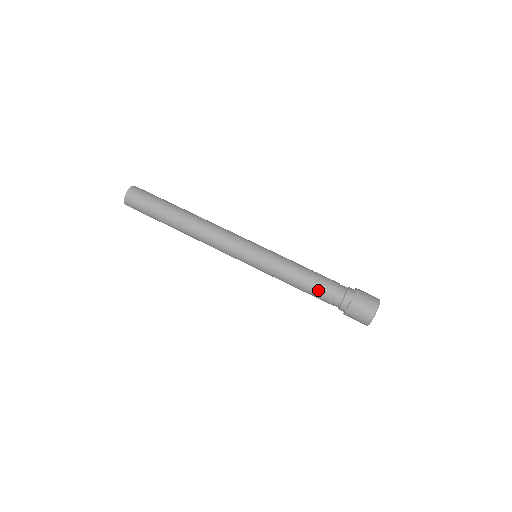
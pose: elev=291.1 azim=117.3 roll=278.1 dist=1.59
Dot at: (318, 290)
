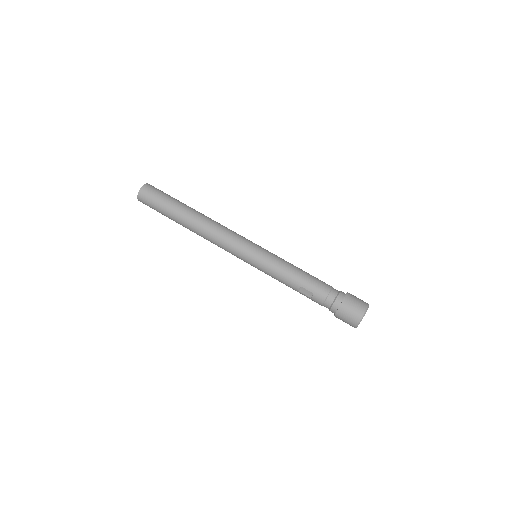
Dot at: (315, 285)
